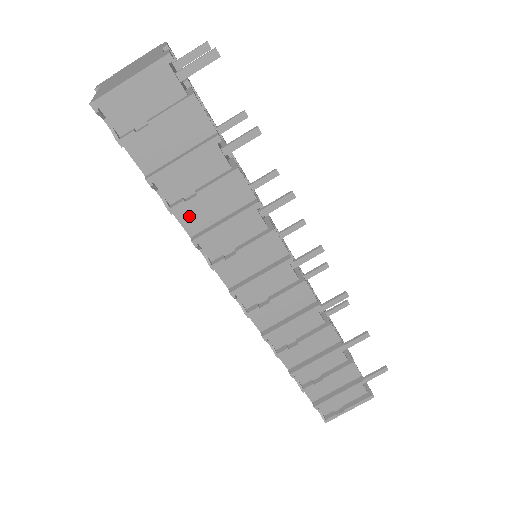
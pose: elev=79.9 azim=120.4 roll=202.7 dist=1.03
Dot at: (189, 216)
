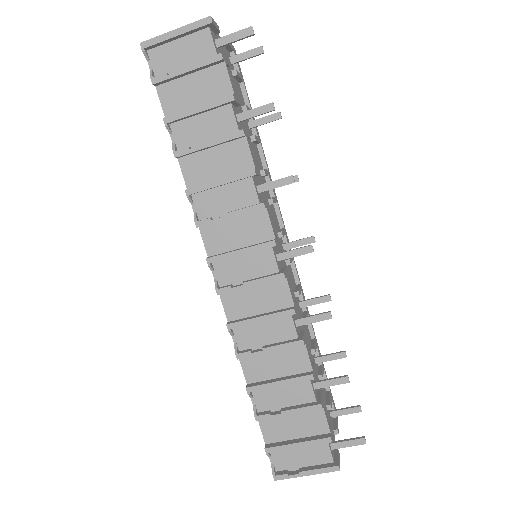
Dot at: (191, 167)
